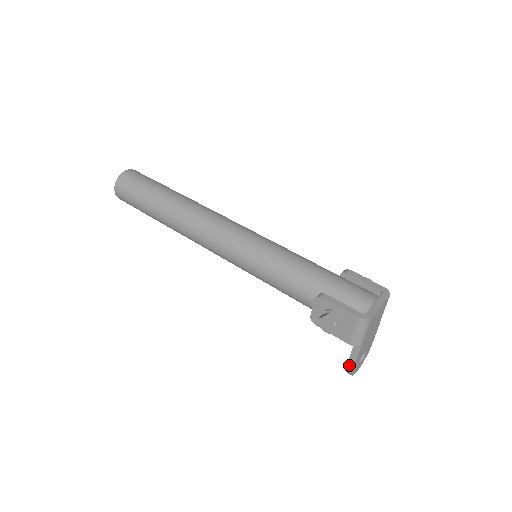
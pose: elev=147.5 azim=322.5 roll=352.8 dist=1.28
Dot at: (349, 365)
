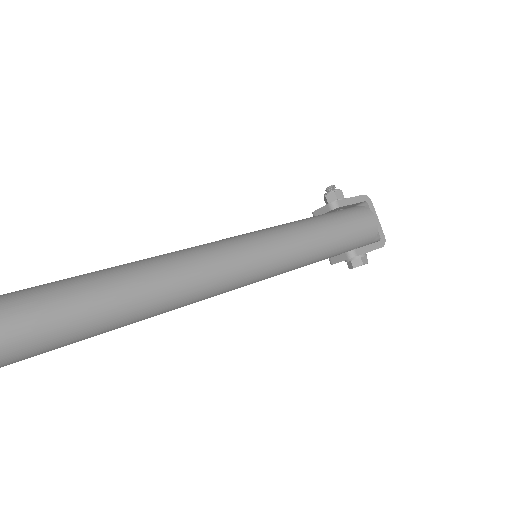
Dot at: occluded
